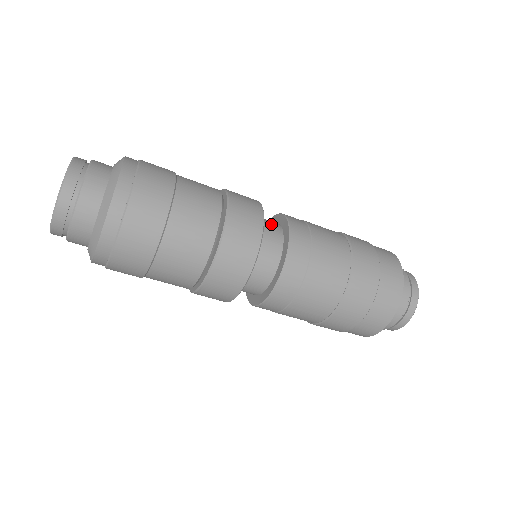
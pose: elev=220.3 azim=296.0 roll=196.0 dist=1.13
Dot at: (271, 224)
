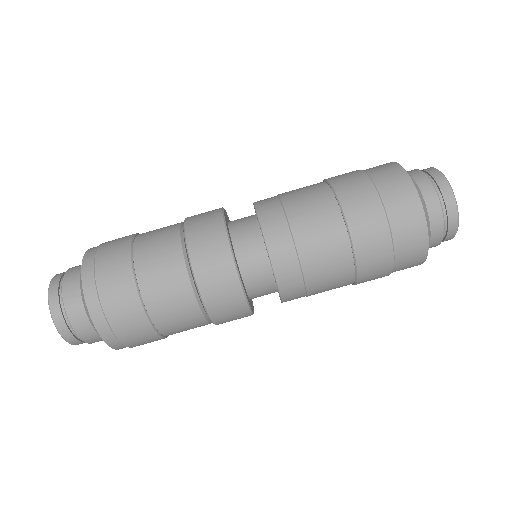
Dot at: occluded
